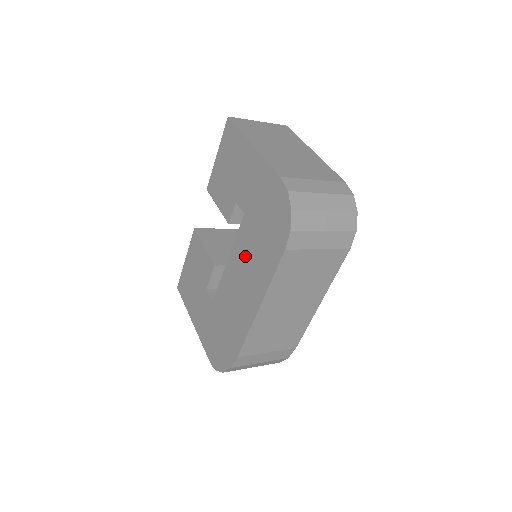
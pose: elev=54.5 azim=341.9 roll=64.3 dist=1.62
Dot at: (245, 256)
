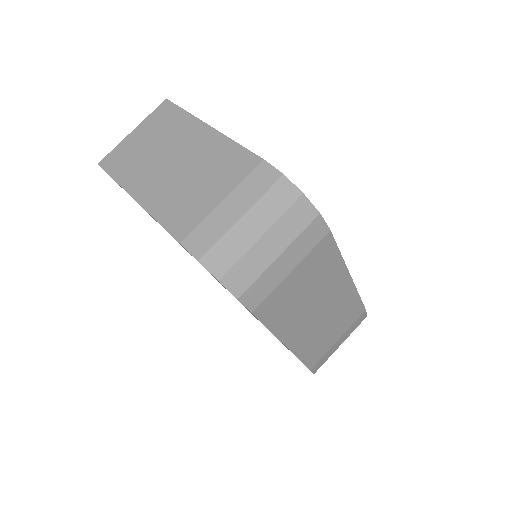
Dot at: occluded
